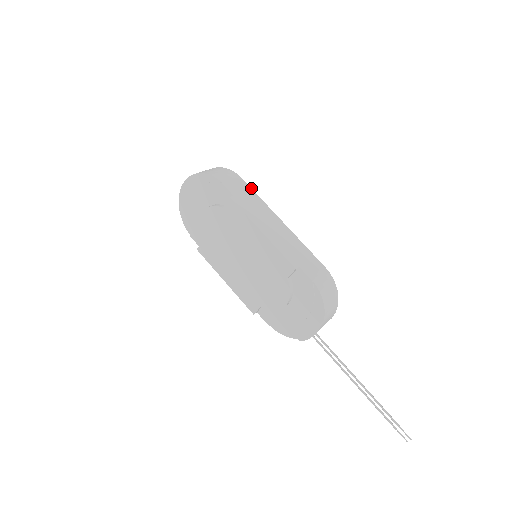
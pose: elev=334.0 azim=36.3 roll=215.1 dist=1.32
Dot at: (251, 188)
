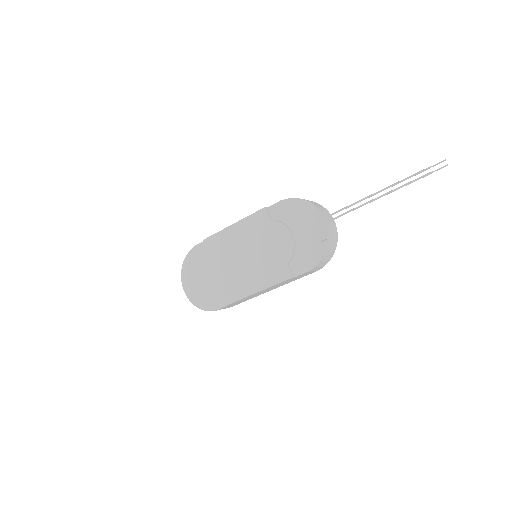
Dot at: occluded
